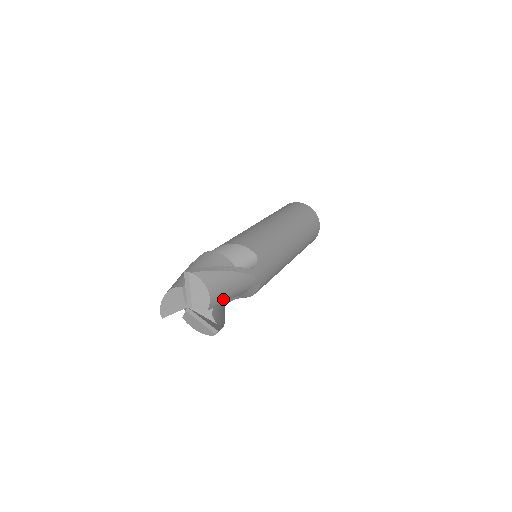
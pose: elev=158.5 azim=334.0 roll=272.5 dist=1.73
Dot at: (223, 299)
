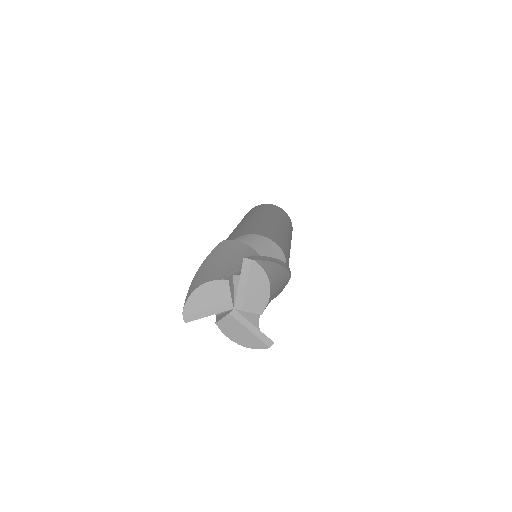
Dot at: occluded
